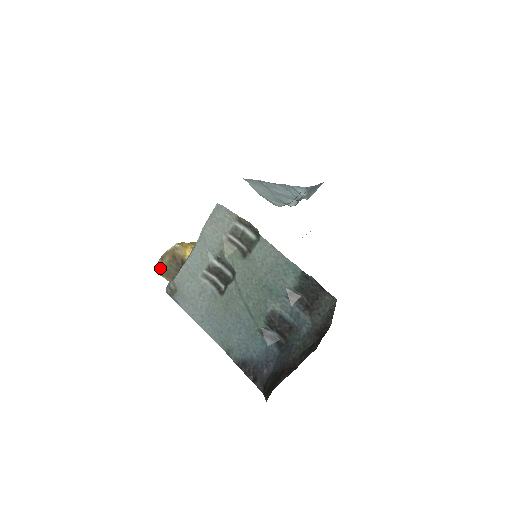
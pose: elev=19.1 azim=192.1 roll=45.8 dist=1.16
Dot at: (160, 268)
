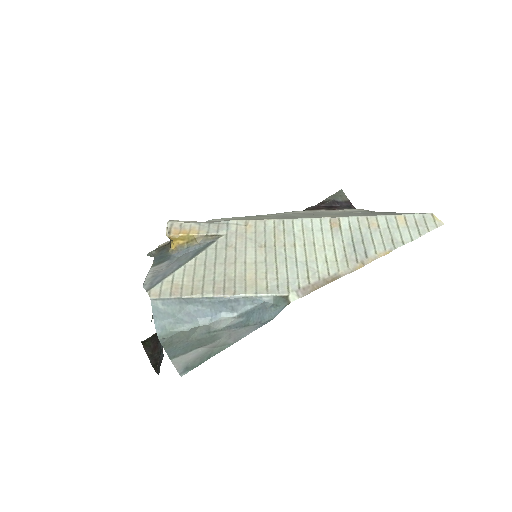
Dot at: occluded
